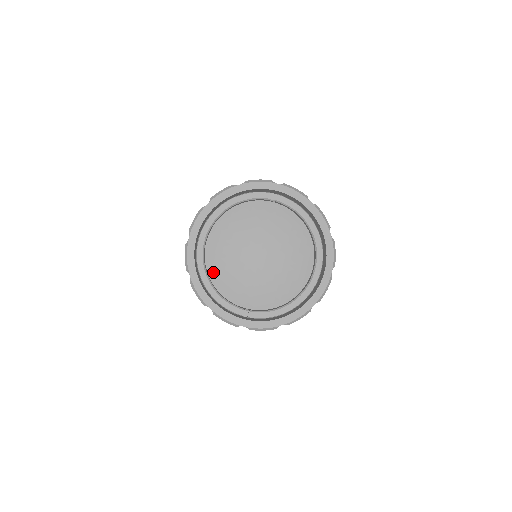
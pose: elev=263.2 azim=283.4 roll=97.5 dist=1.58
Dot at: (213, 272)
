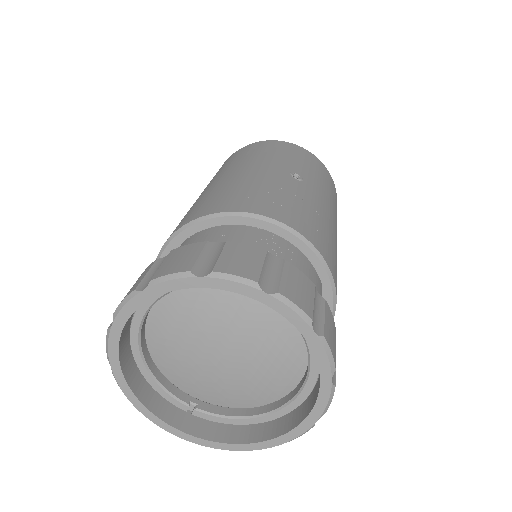
Dot at: (155, 349)
